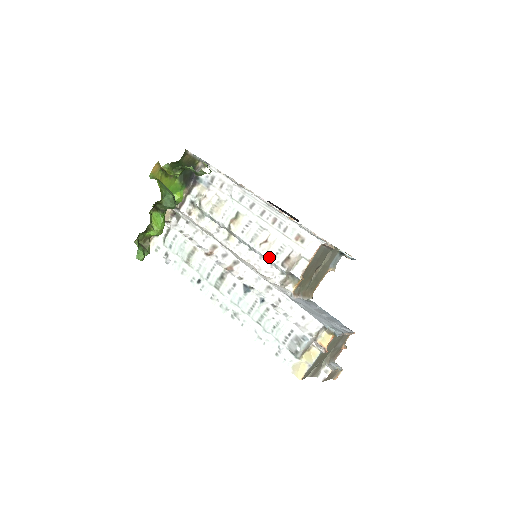
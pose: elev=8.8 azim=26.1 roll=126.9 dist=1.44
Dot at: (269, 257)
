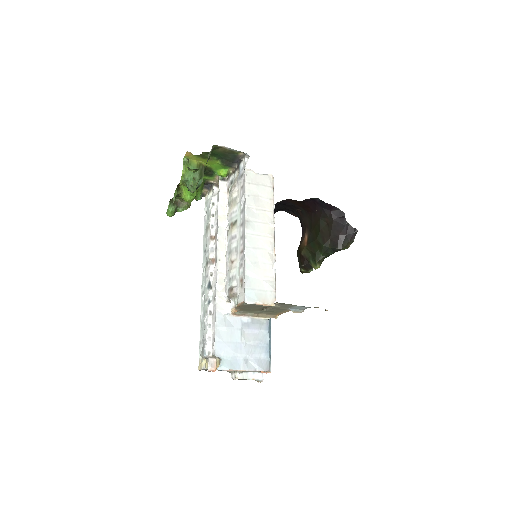
Dot at: (227, 276)
